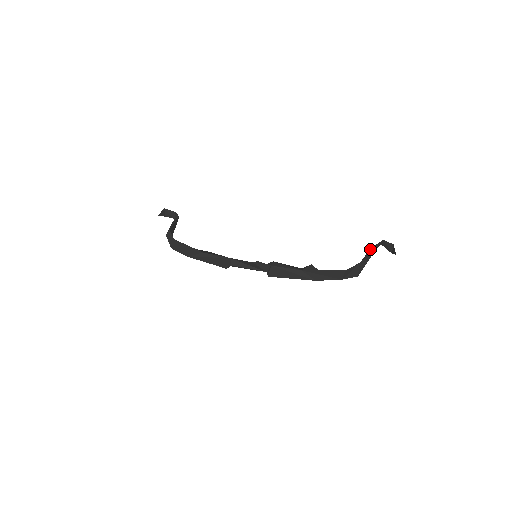
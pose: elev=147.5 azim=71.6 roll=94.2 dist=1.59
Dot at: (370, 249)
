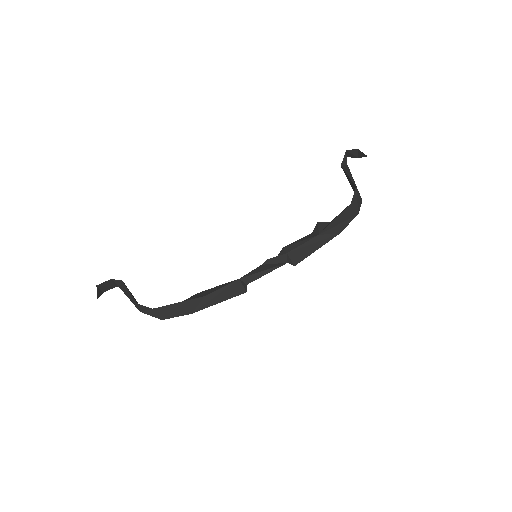
Dot at: (342, 168)
